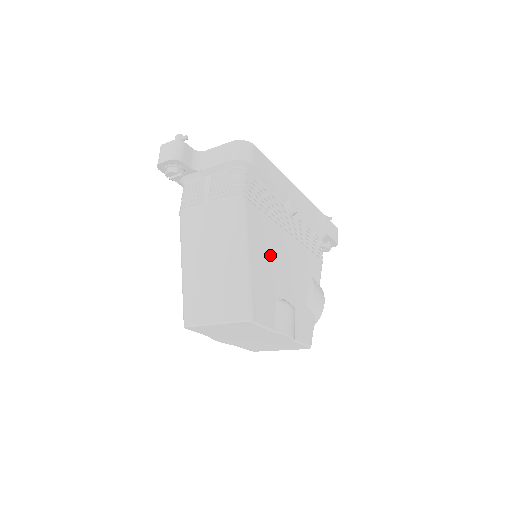
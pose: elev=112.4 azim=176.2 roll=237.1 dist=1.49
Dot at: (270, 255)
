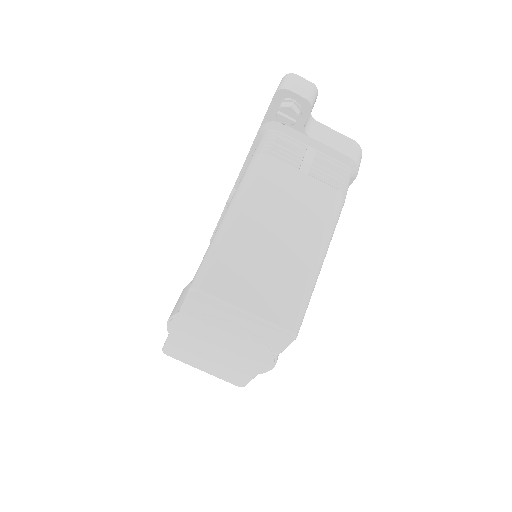
Dot at: occluded
